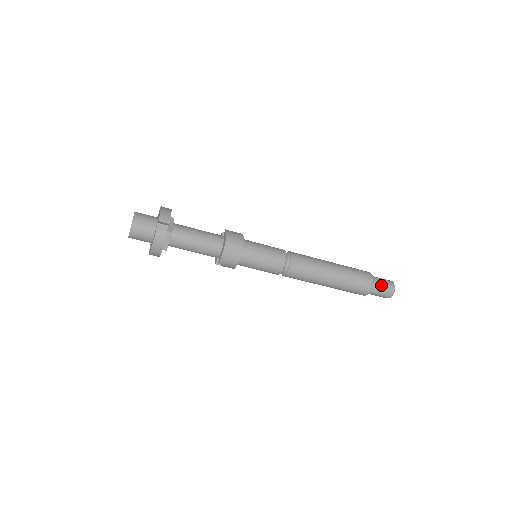
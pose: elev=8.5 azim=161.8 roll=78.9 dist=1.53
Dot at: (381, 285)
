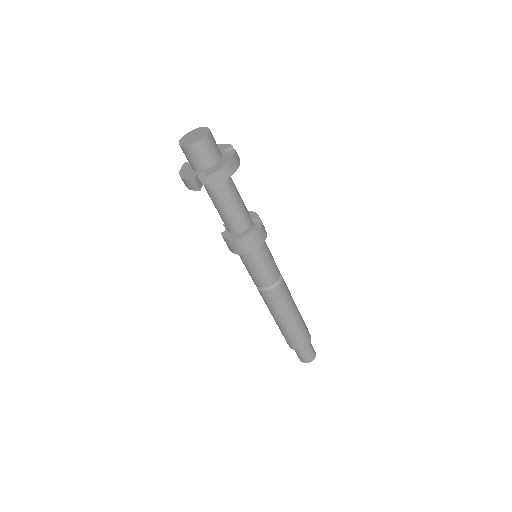
Dot at: (303, 354)
